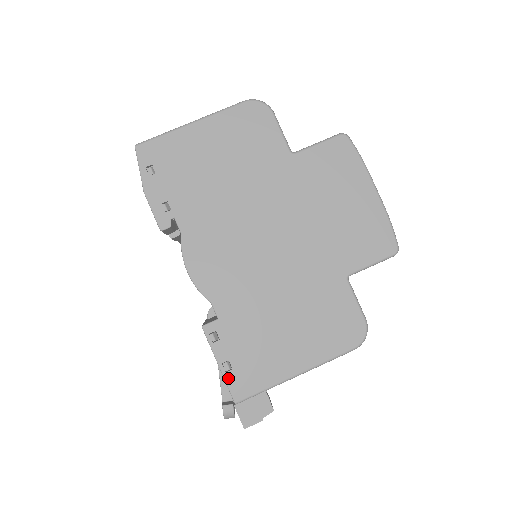
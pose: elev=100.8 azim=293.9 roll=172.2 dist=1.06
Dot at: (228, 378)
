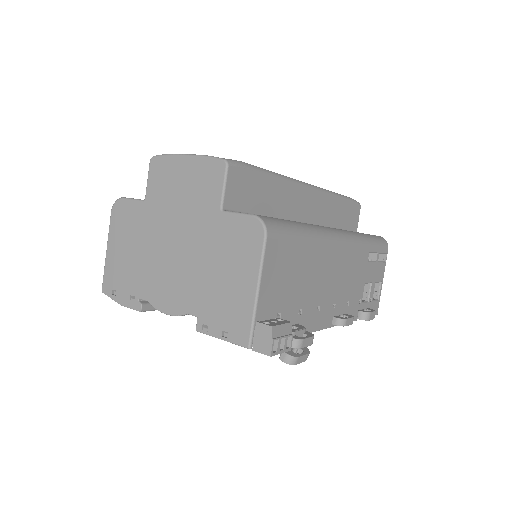
Dot at: (231, 340)
